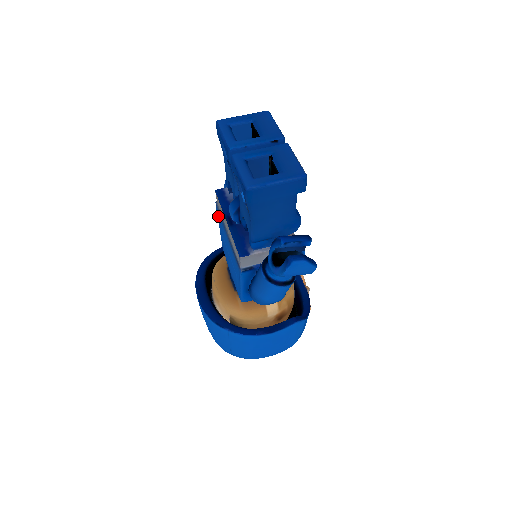
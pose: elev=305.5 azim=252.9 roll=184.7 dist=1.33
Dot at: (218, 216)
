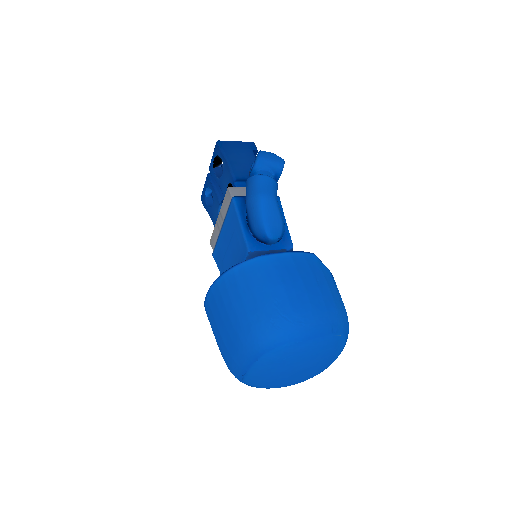
Dot at: (216, 256)
